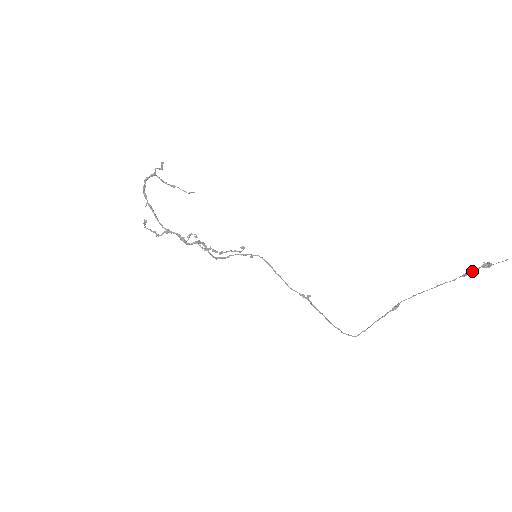
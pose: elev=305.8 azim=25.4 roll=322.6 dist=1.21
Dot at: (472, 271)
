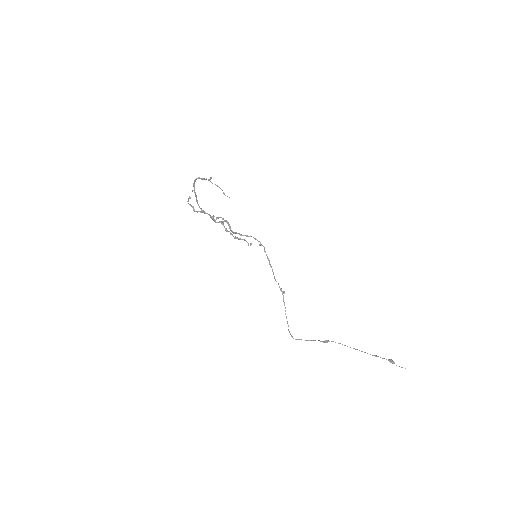
Dot at: occluded
